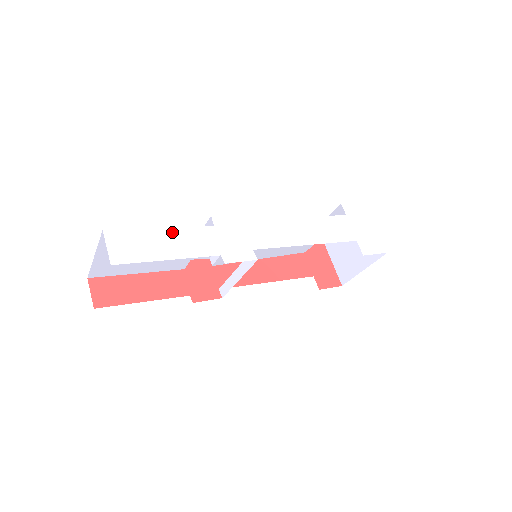
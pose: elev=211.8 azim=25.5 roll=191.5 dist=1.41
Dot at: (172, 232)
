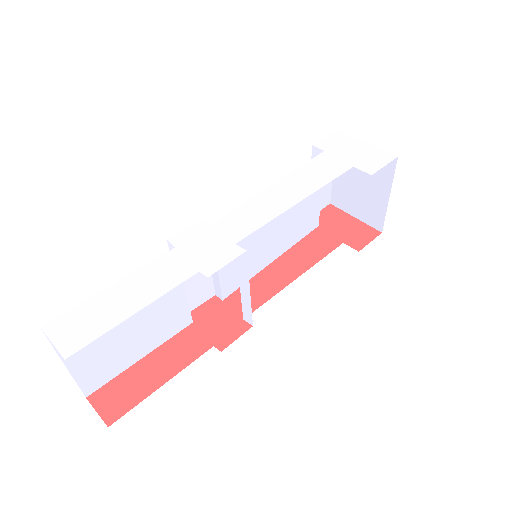
Dot at: (127, 282)
